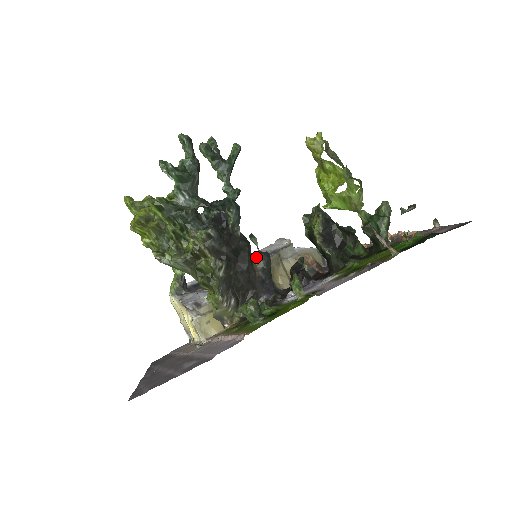
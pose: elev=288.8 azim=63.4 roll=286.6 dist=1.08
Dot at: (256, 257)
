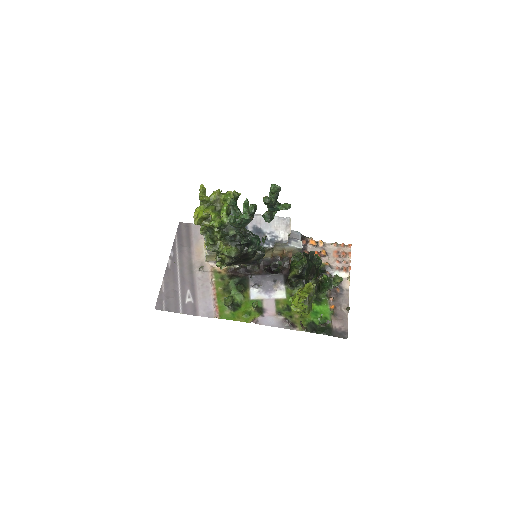
Dot at: (257, 253)
